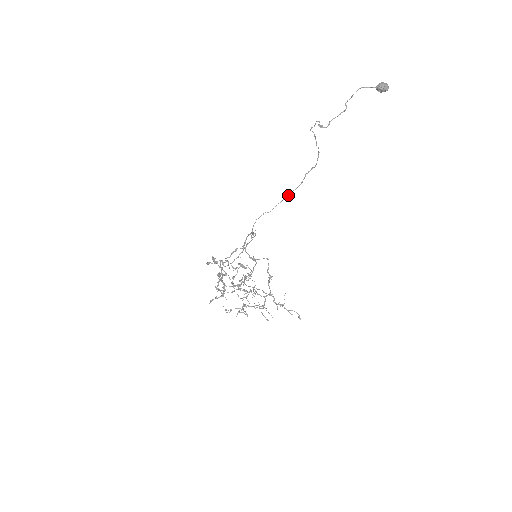
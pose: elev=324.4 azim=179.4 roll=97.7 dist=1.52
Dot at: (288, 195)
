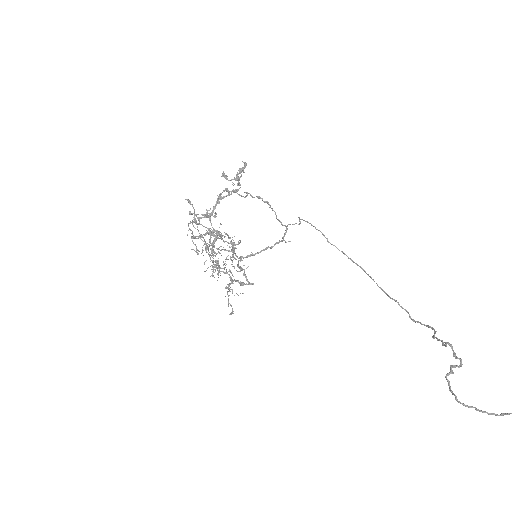
Dot at: (363, 269)
